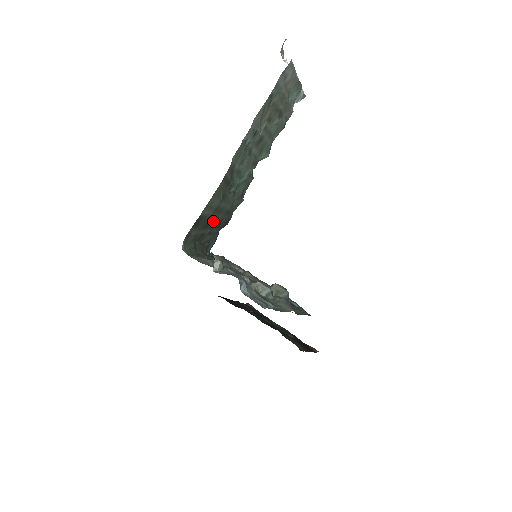
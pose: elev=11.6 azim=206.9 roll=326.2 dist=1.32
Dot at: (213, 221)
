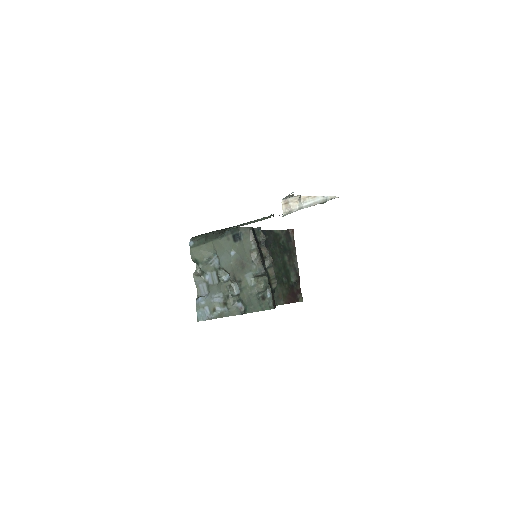
Dot at: occluded
